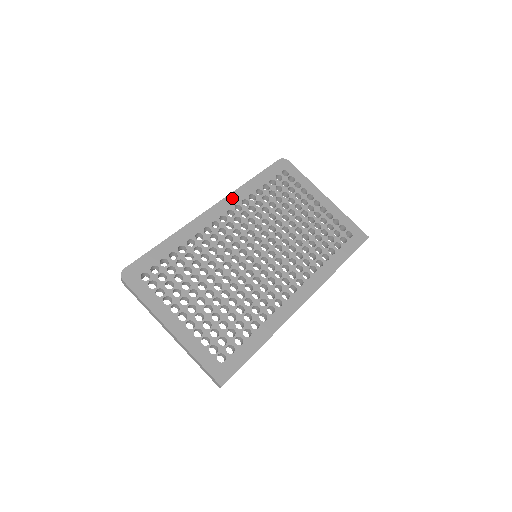
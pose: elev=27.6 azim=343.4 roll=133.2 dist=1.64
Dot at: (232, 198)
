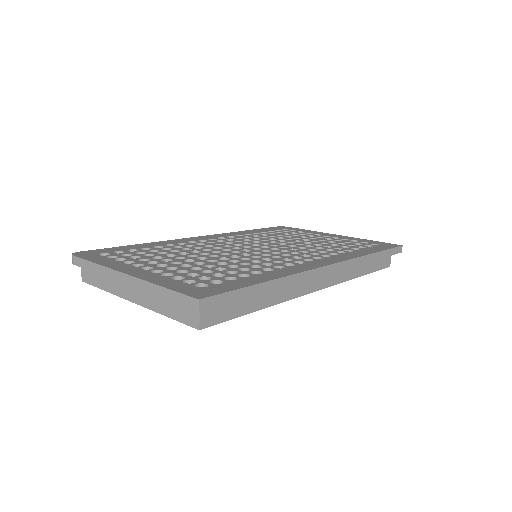
Dot at: (224, 234)
